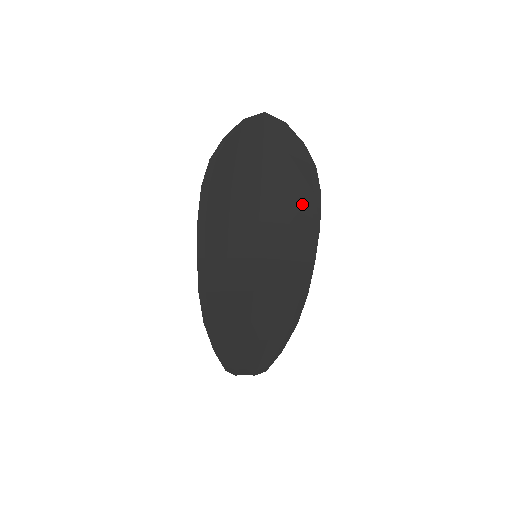
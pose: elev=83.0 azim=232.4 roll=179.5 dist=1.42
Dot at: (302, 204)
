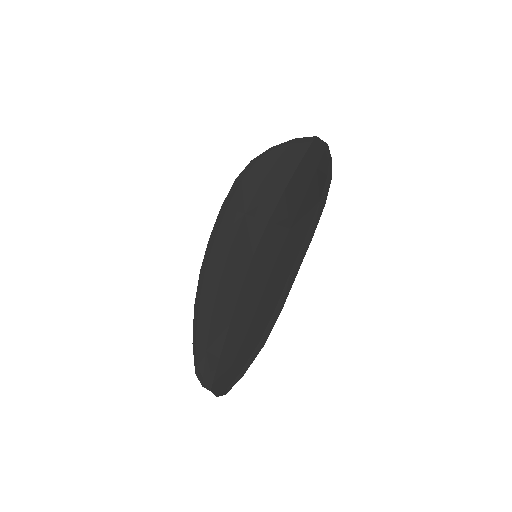
Dot at: (307, 211)
